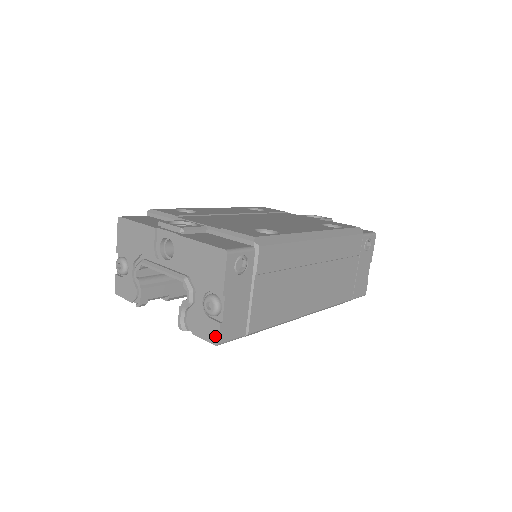
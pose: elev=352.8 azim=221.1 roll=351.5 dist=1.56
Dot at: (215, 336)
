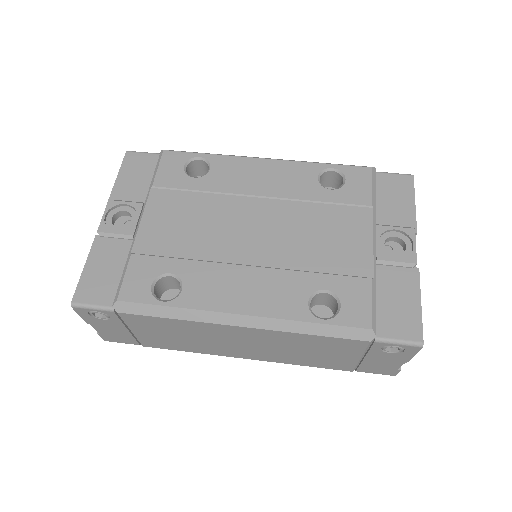
Dot at: occluded
